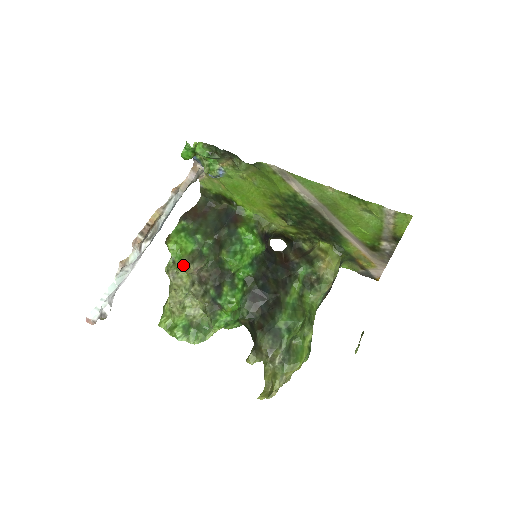
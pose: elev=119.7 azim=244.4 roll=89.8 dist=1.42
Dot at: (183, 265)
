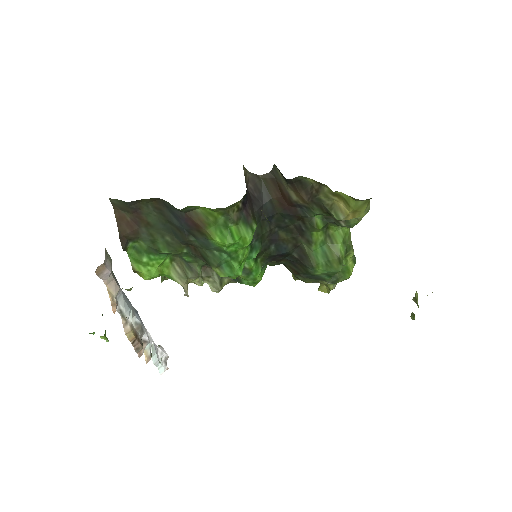
Dot at: occluded
